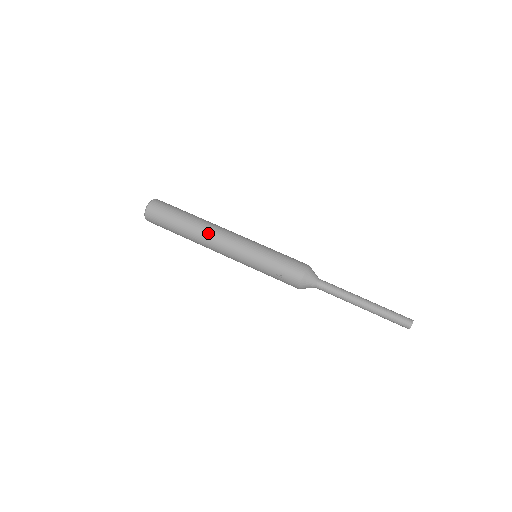
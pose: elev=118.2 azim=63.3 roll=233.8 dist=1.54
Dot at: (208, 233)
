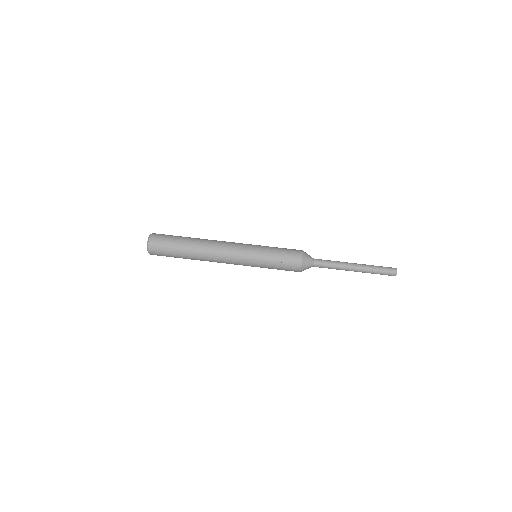
Dot at: (211, 244)
